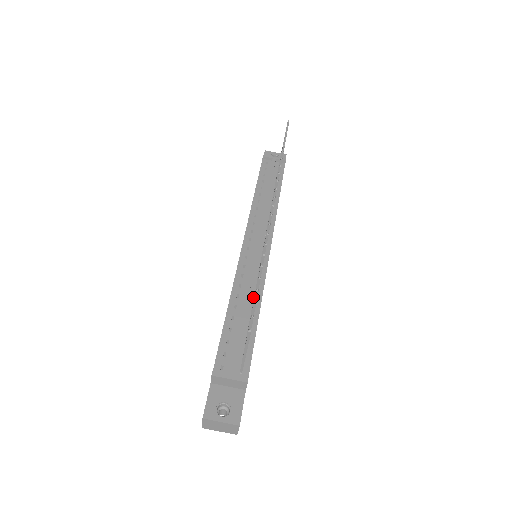
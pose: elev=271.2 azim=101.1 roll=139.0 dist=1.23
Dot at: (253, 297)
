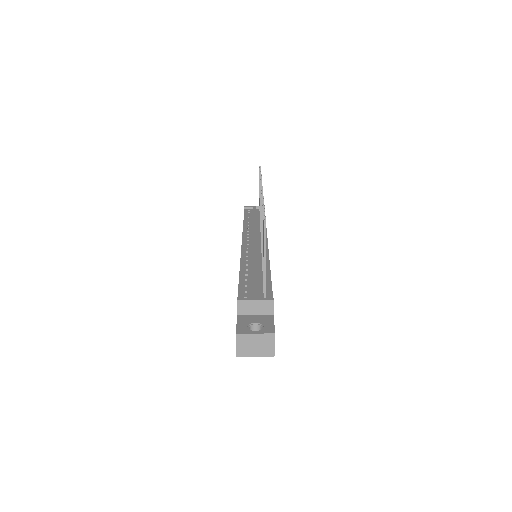
Dot at: (261, 264)
